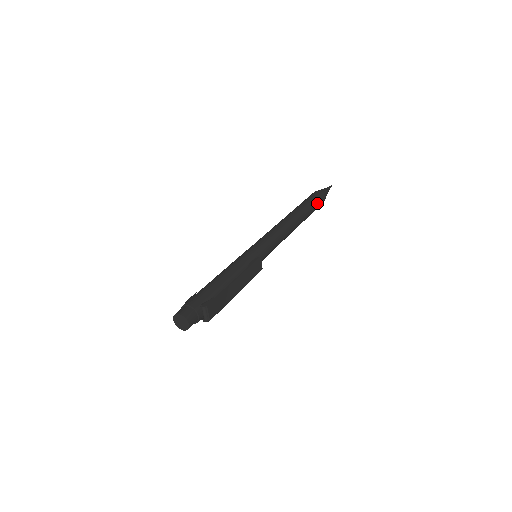
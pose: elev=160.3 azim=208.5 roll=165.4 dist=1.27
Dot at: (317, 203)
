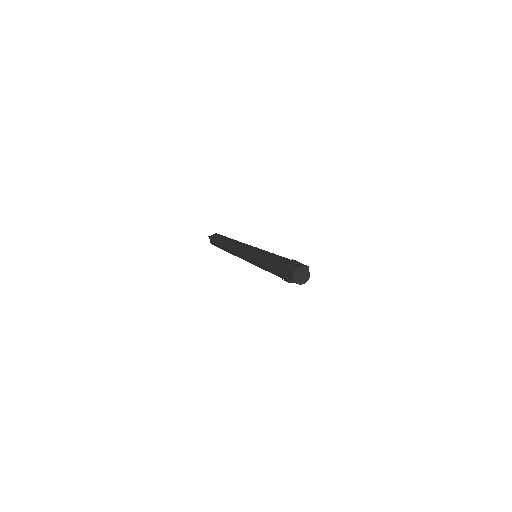
Dot at: occluded
